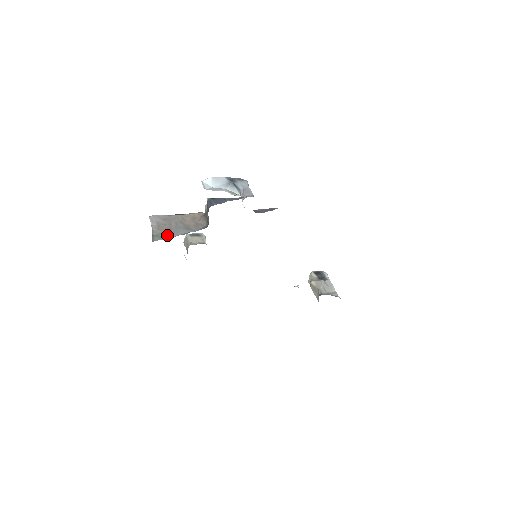
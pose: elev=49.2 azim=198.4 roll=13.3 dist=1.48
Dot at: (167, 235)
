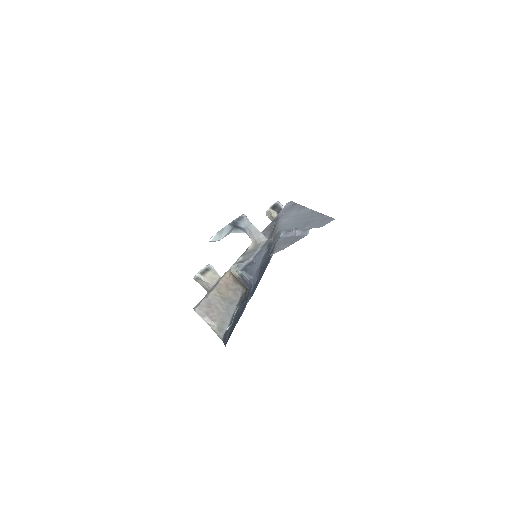
Dot at: (224, 323)
